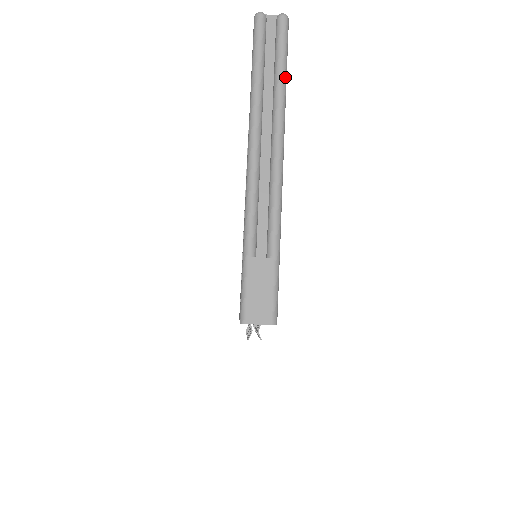
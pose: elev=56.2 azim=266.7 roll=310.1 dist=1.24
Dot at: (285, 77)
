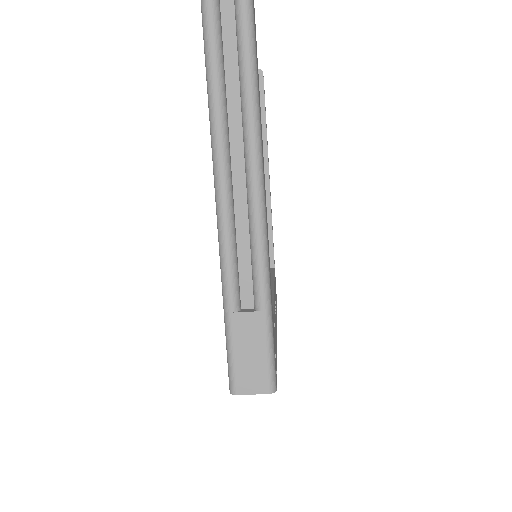
Dot at: (253, 47)
